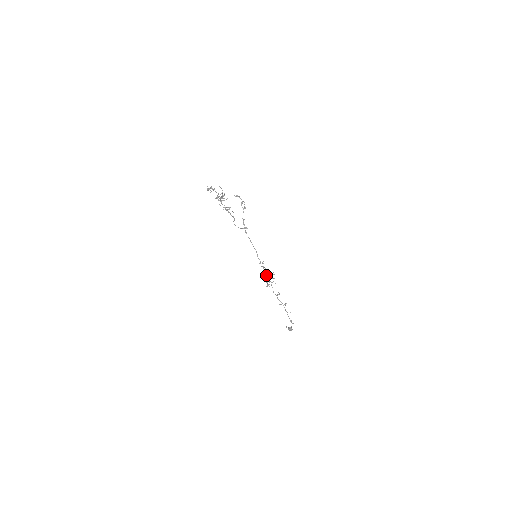
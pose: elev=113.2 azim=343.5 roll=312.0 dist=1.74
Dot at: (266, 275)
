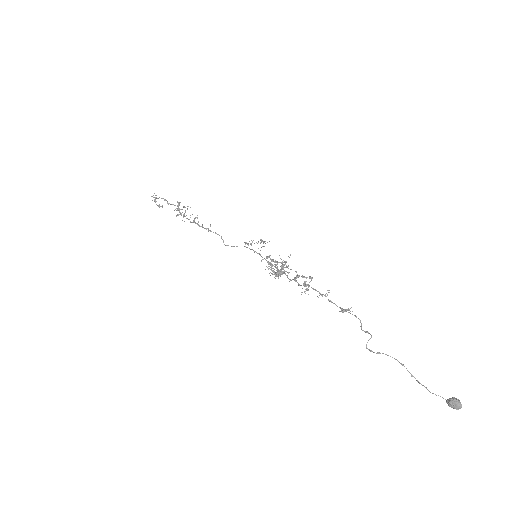
Dot at: occluded
